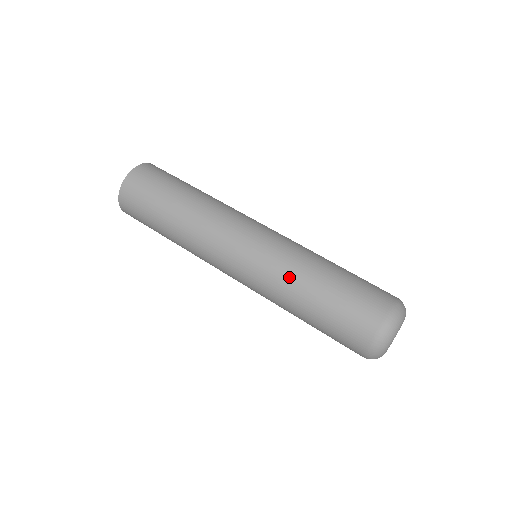
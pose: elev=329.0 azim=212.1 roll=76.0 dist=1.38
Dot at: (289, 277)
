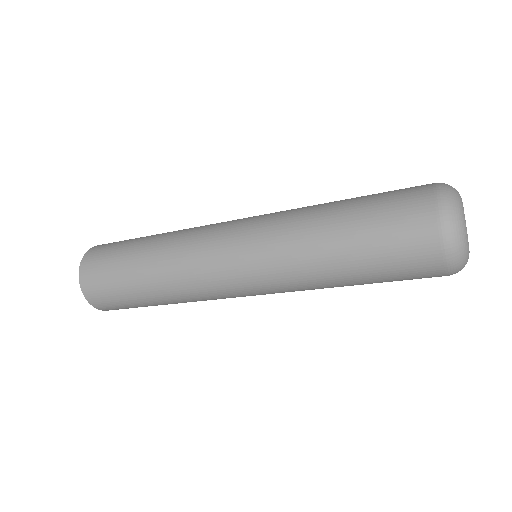
Dot at: (302, 260)
